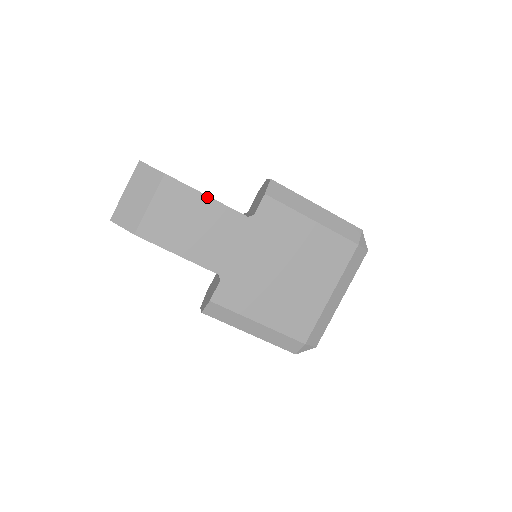
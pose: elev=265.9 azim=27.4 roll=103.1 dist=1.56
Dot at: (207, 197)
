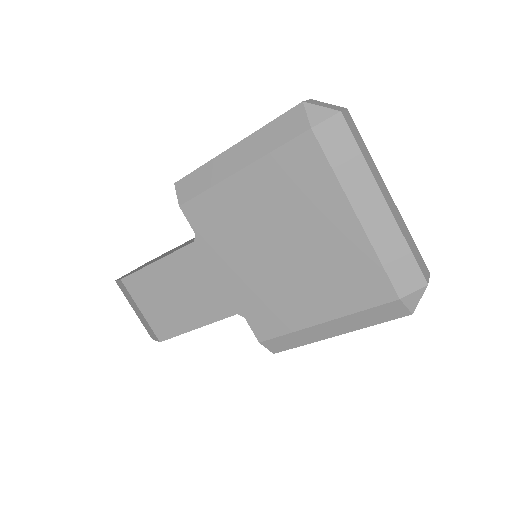
Dot at: (156, 263)
